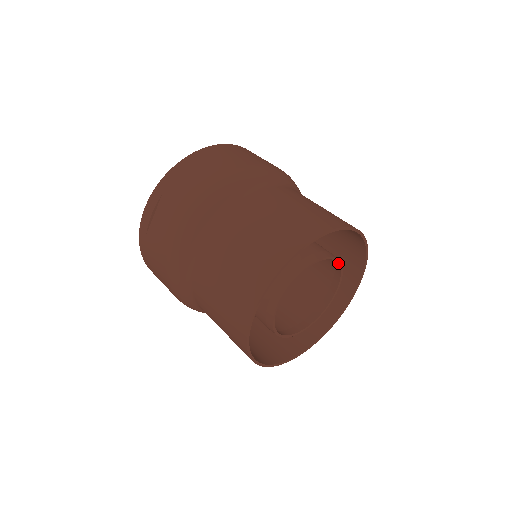
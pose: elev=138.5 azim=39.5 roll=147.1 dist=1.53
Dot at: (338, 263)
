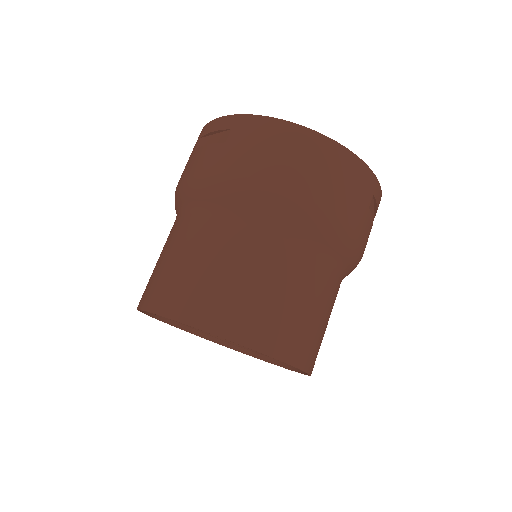
Dot at: occluded
